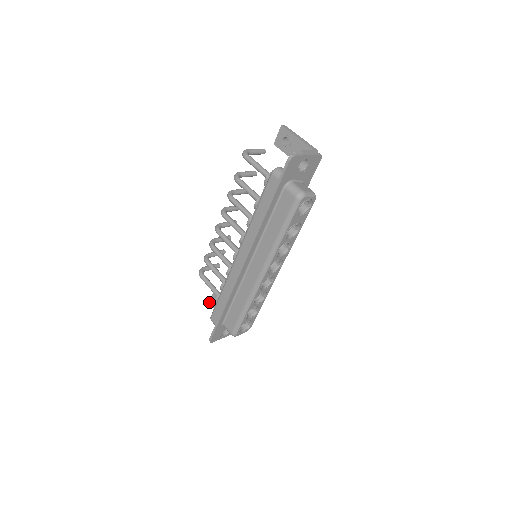
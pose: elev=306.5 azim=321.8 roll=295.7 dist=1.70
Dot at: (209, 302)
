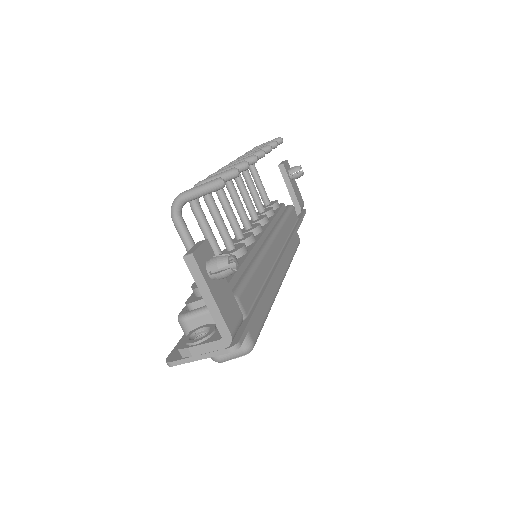
Dot at: occluded
